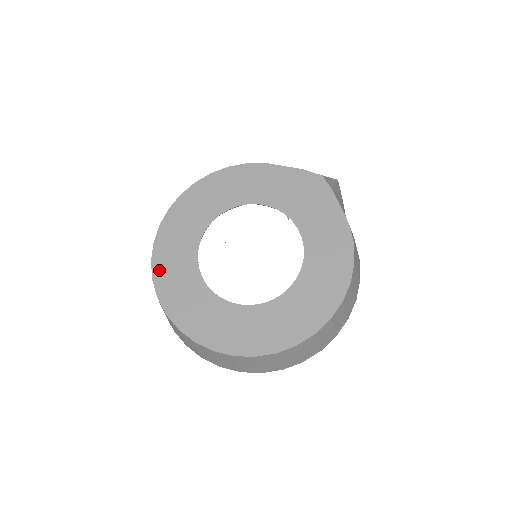
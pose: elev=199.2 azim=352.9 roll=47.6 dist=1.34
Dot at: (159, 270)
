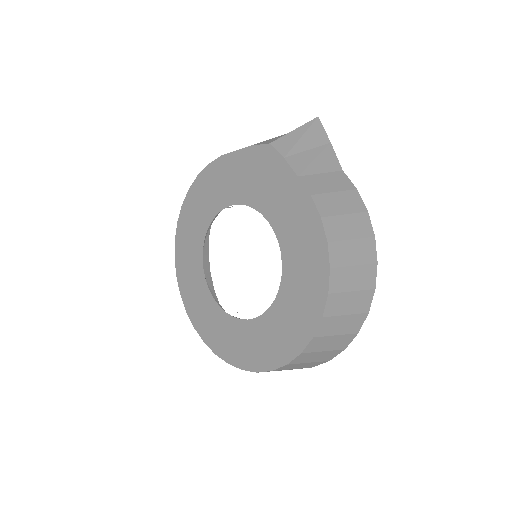
Dot at: (187, 301)
